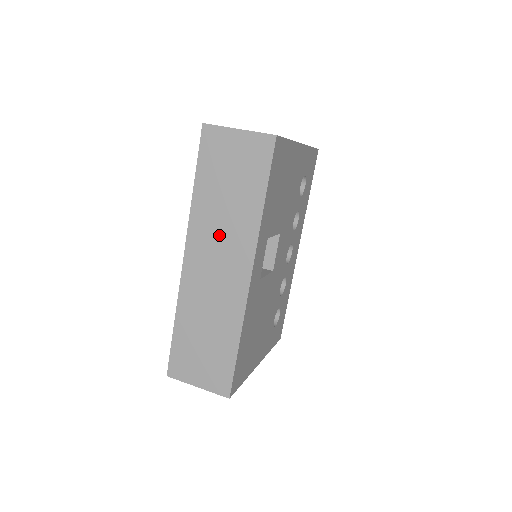
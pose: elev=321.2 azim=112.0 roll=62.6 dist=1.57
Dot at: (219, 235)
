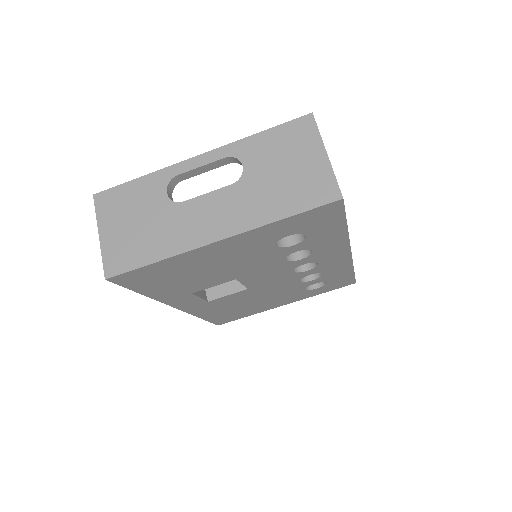
Dot at: occluded
